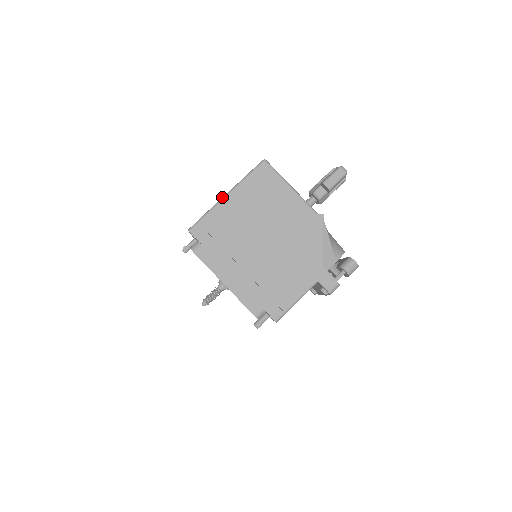
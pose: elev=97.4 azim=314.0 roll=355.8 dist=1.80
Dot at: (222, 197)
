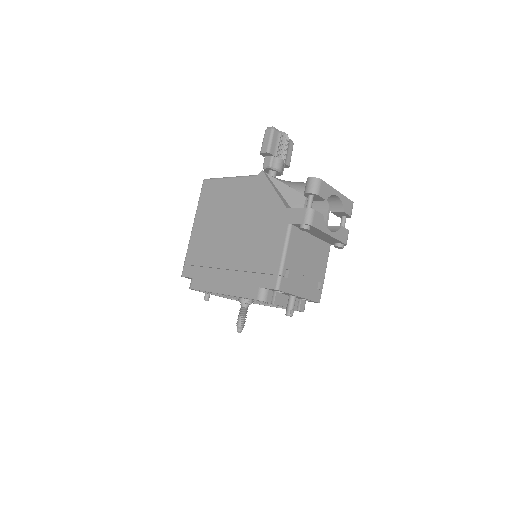
Dot at: (191, 232)
